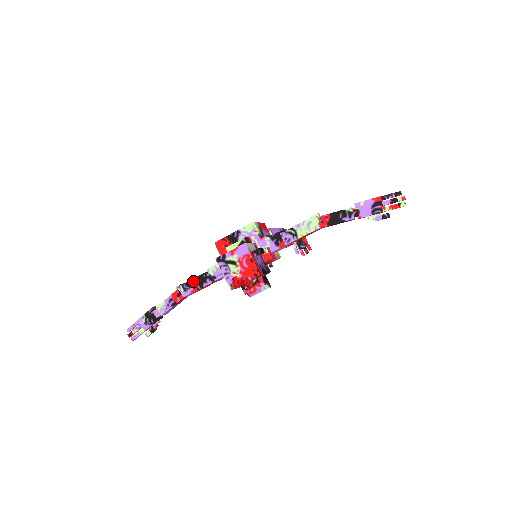
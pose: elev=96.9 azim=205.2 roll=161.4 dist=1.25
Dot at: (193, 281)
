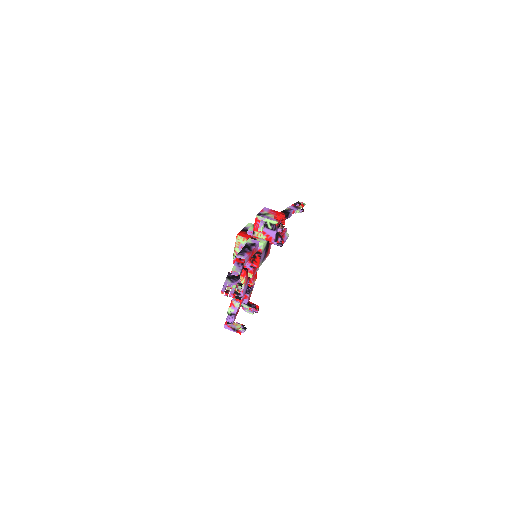
Dot at: (243, 250)
